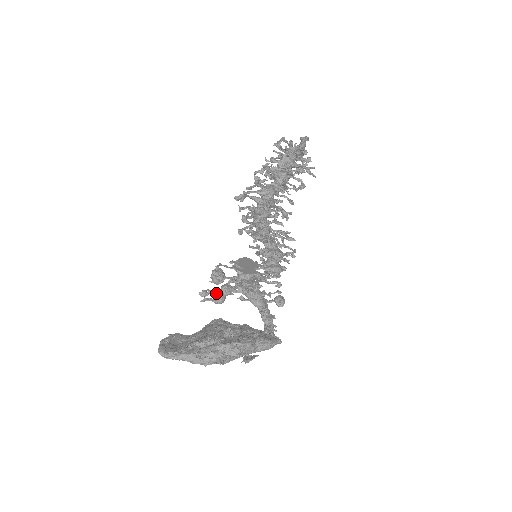
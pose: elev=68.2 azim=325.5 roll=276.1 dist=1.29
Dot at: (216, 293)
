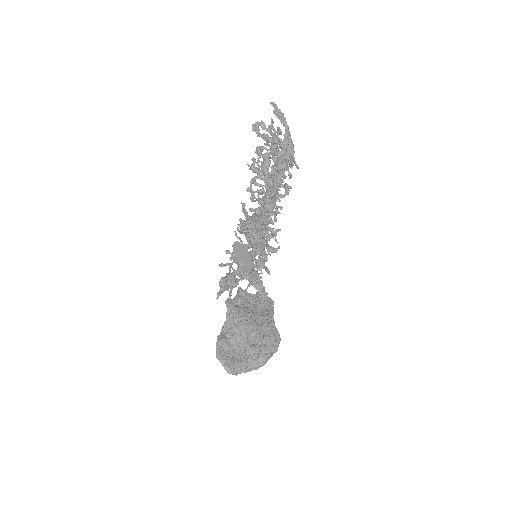
Dot at: (225, 287)
